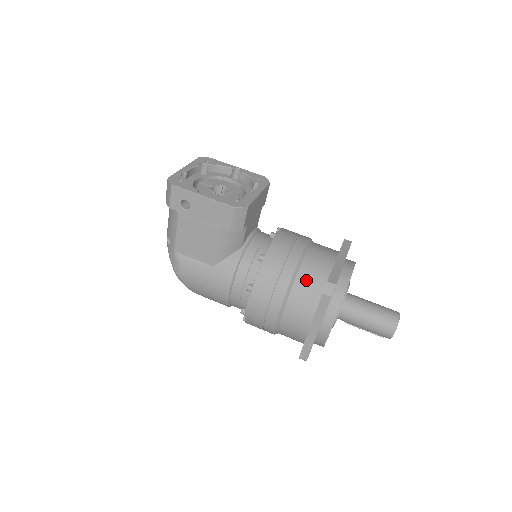
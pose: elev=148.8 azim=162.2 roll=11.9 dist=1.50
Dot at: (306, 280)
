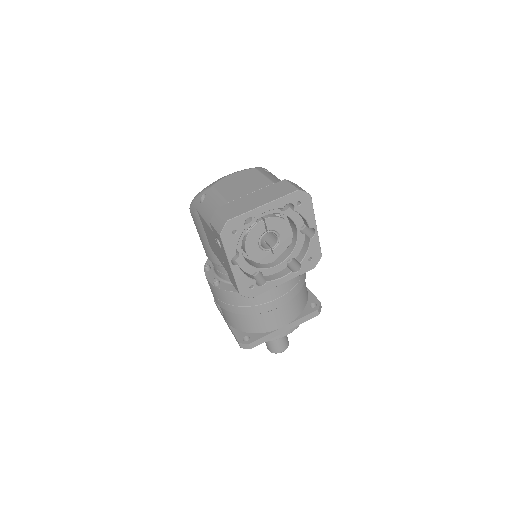
Dot at: (247, 321)
